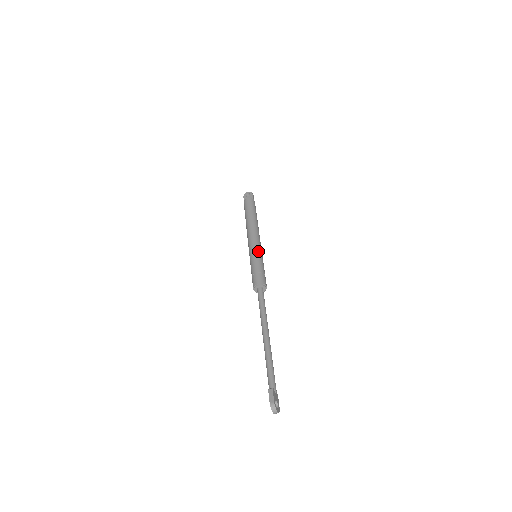
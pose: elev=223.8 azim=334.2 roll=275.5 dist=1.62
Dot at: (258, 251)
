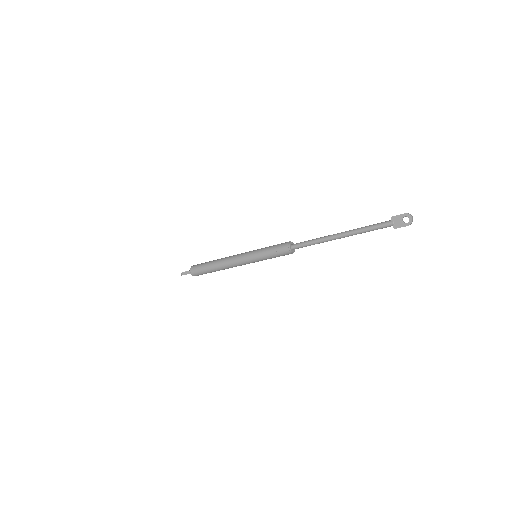
Dot at: occluded
